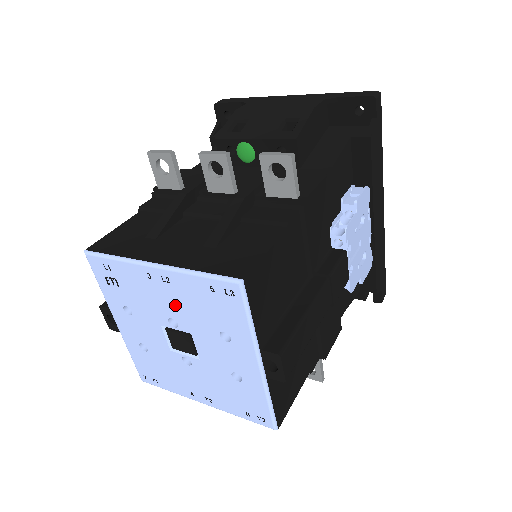
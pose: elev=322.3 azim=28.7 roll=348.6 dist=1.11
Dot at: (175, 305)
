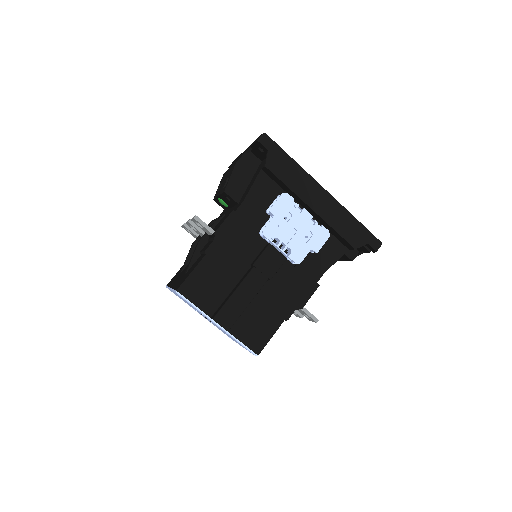
Dot at: occluded
